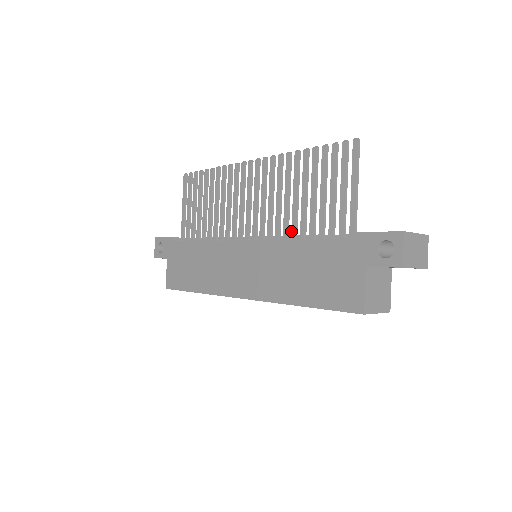
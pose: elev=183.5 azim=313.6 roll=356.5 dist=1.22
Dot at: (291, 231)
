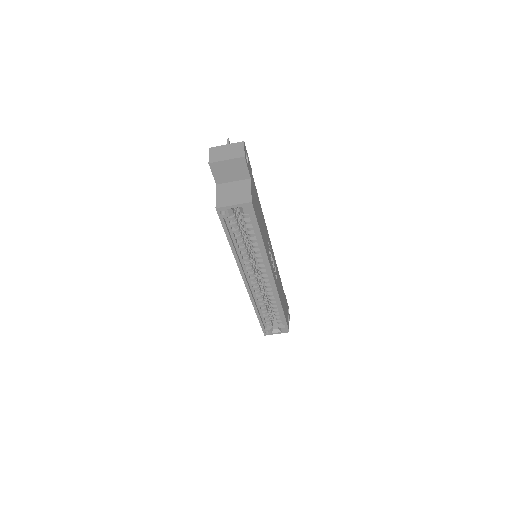
Dot at: occluded
